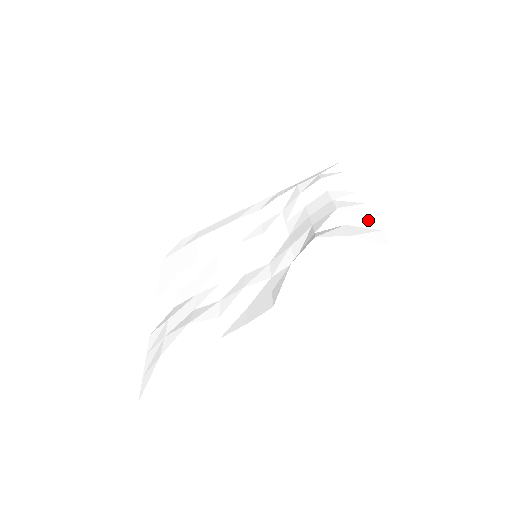
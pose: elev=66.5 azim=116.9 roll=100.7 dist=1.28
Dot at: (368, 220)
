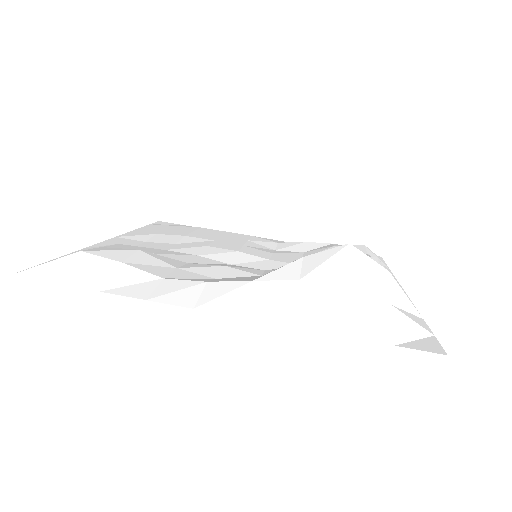
Dot at: occluded
